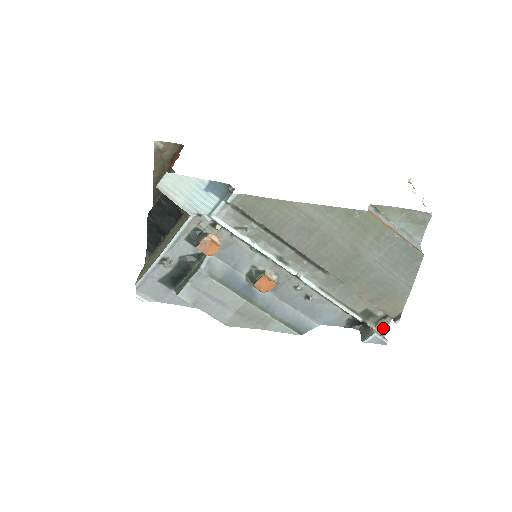
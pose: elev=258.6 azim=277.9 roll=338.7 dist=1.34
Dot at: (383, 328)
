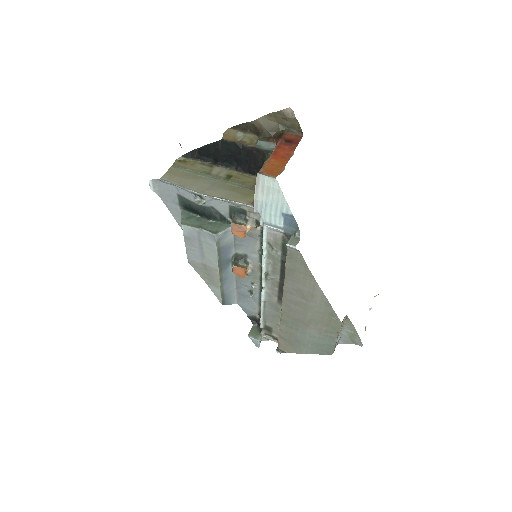
Dot at: occluded
